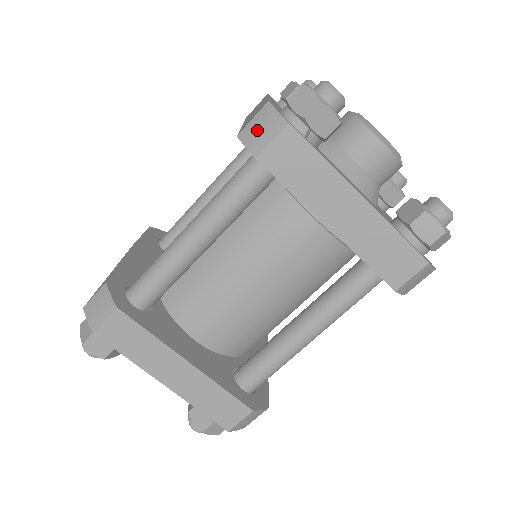
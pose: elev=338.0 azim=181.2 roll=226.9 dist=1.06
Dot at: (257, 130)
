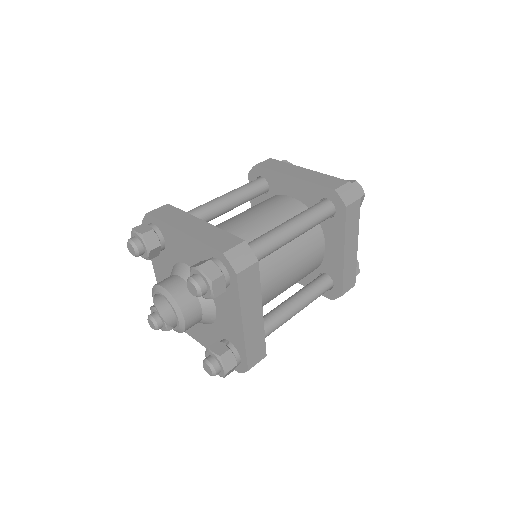
Dot at: (346, 193)
